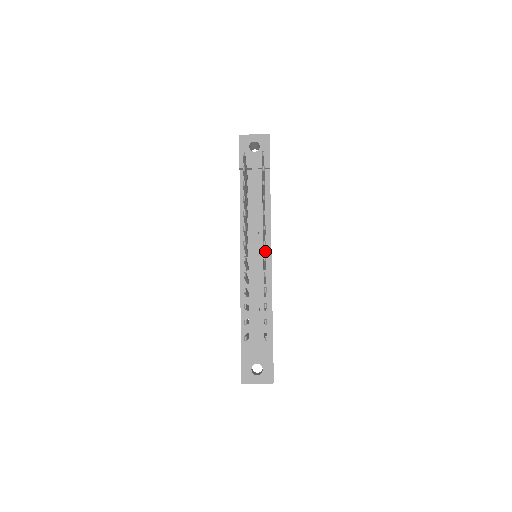
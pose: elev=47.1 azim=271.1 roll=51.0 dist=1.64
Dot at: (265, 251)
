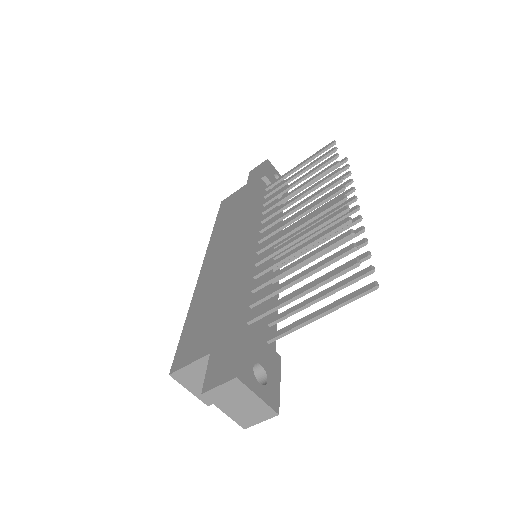
Dot at: (315, 235)
